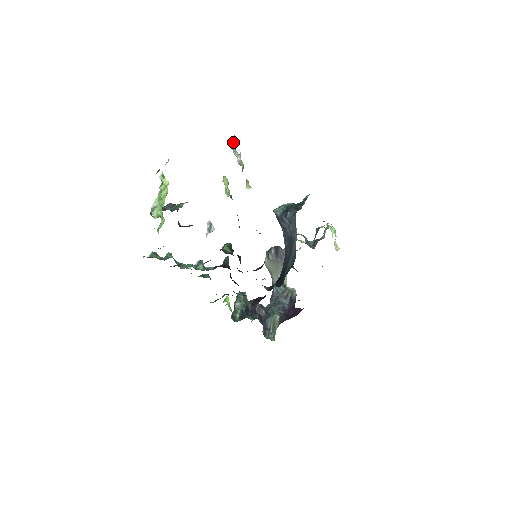
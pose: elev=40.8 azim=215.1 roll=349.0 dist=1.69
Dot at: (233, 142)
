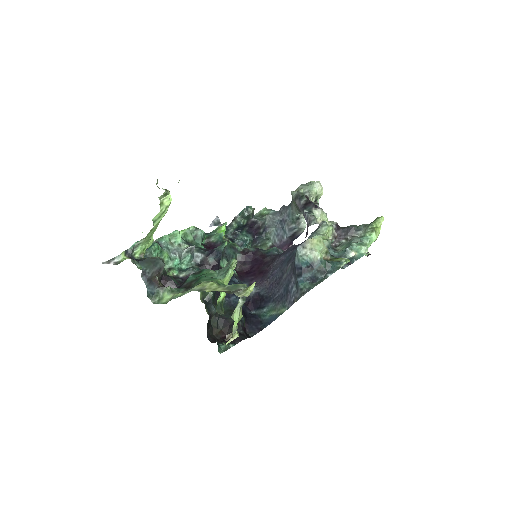
Dot at: occluded
